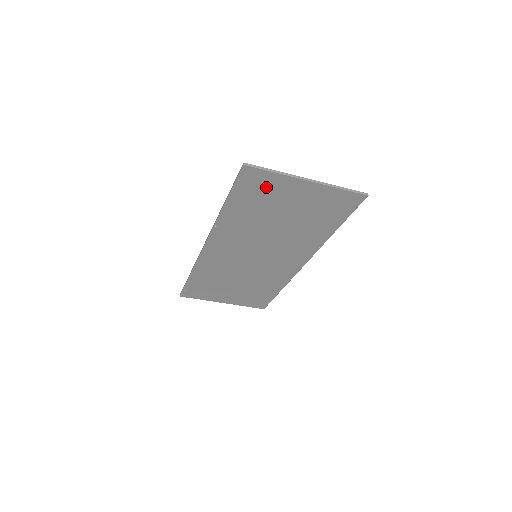
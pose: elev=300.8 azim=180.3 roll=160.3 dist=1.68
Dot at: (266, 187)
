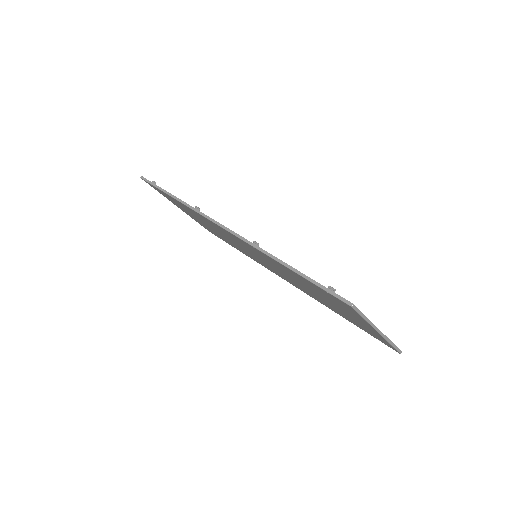
Dot at: (341, 305)
